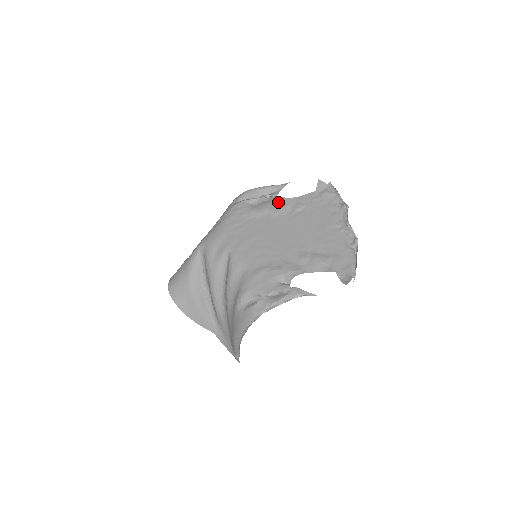
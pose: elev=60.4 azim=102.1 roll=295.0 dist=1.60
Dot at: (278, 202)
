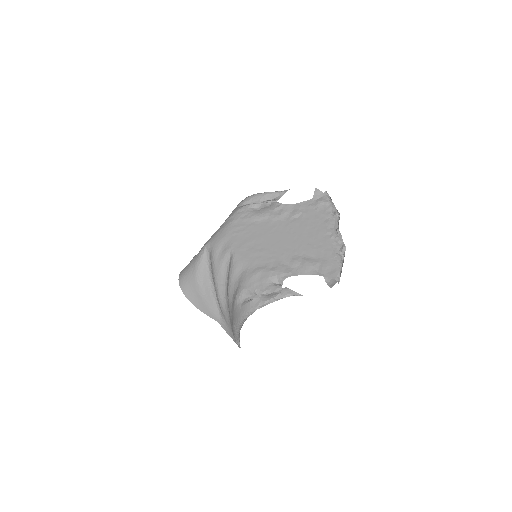
Dot at: (278, 208)
